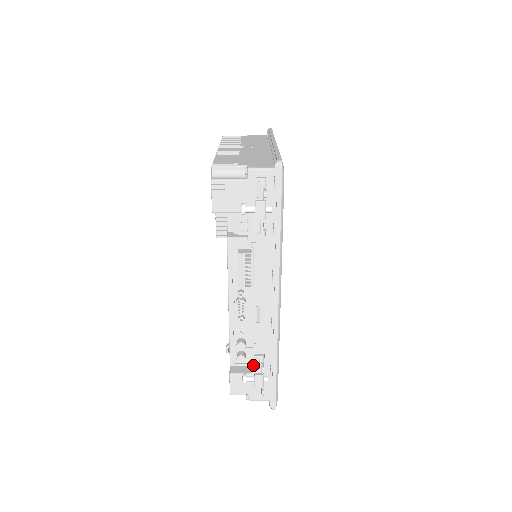
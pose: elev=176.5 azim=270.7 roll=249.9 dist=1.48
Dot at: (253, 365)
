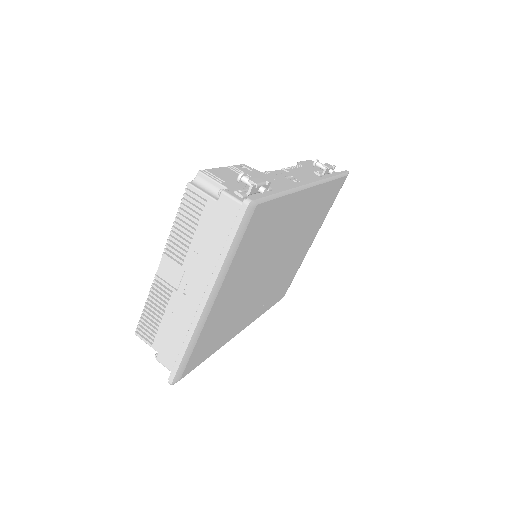
Dot at: occluded
